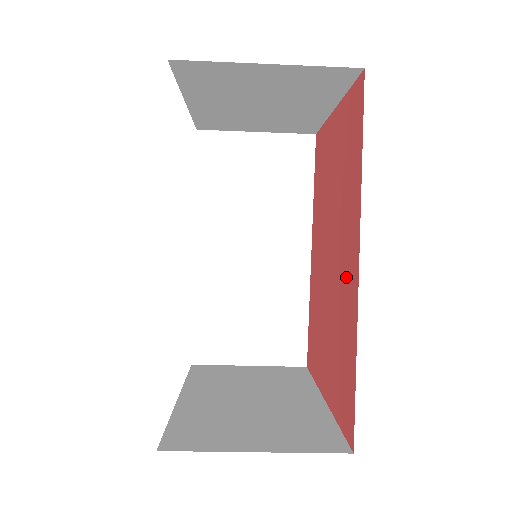
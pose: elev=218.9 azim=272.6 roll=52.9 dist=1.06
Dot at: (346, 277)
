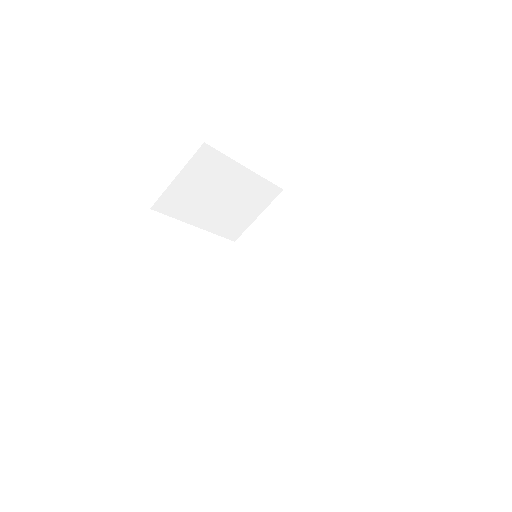
Dot at: occluded
